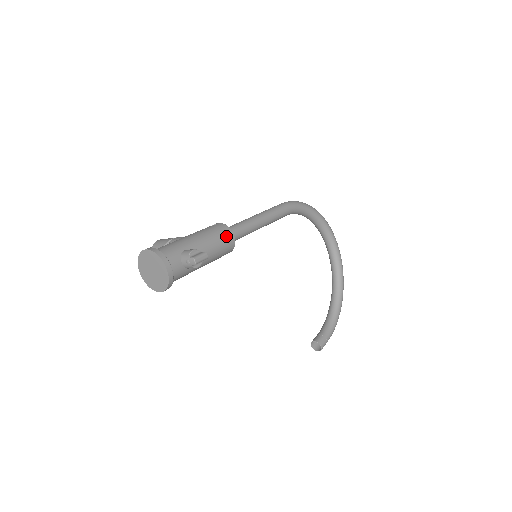
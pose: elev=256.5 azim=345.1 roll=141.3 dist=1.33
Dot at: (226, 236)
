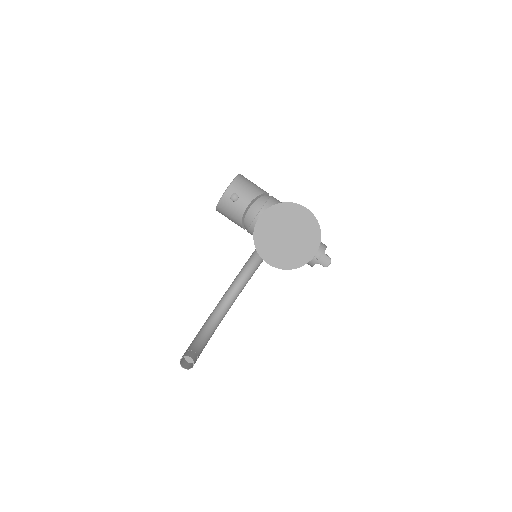
Dot at: occluded
